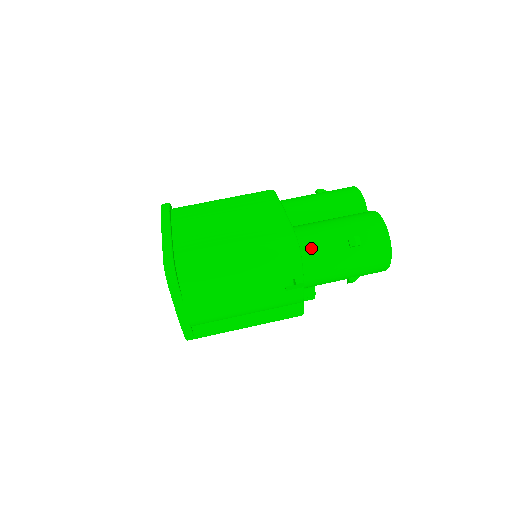
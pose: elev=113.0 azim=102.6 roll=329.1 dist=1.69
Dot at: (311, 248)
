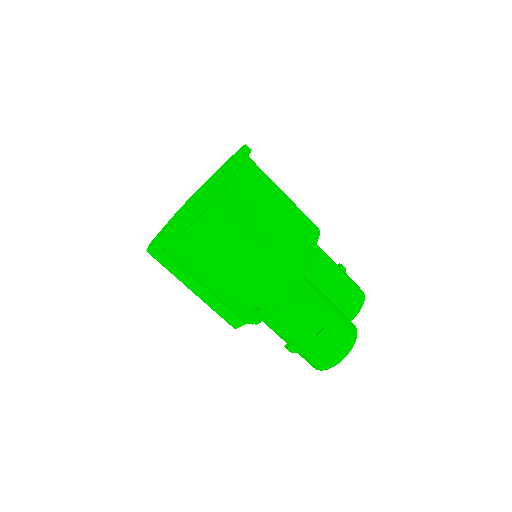
Dot at: (296, 305)
